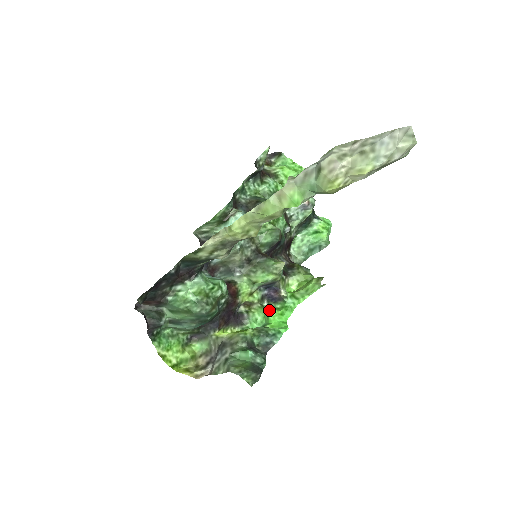
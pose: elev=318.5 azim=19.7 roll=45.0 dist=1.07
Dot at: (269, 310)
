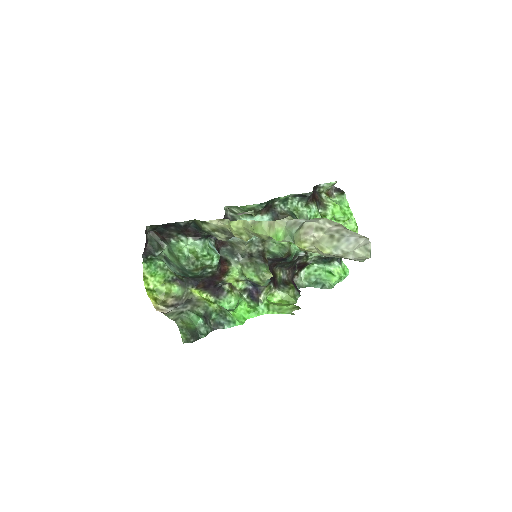
Dot at: (242, 302)
